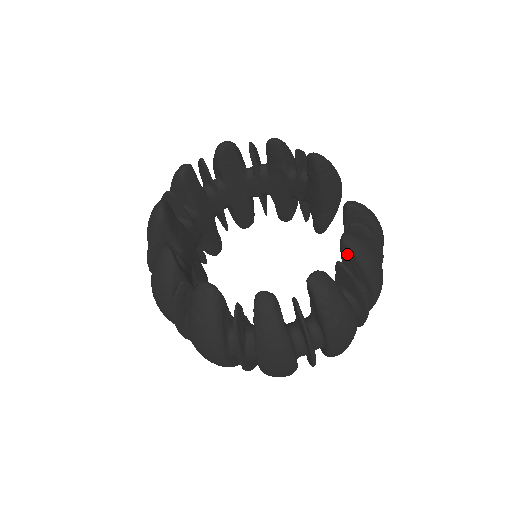
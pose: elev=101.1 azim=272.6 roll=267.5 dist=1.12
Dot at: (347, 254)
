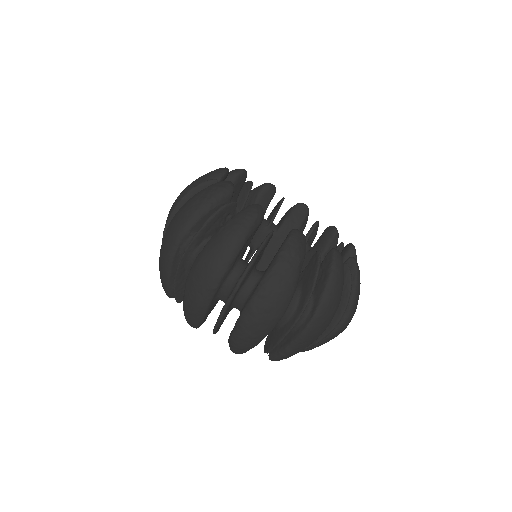
Dot at: (327, 261)
